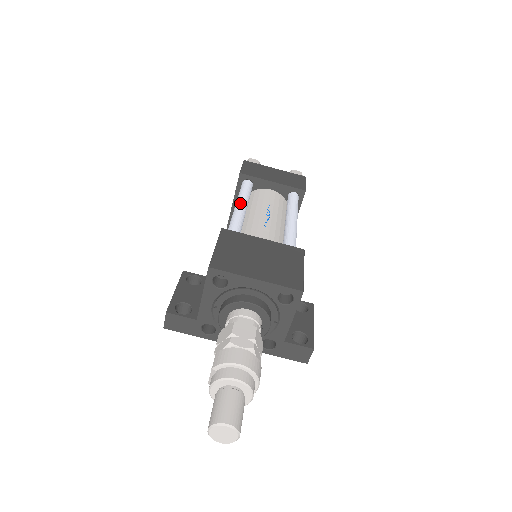
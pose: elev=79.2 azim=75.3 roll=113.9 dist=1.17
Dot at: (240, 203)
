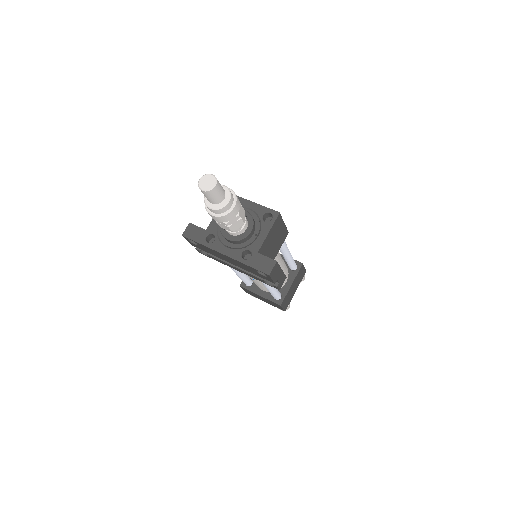
Dot at: occluded
